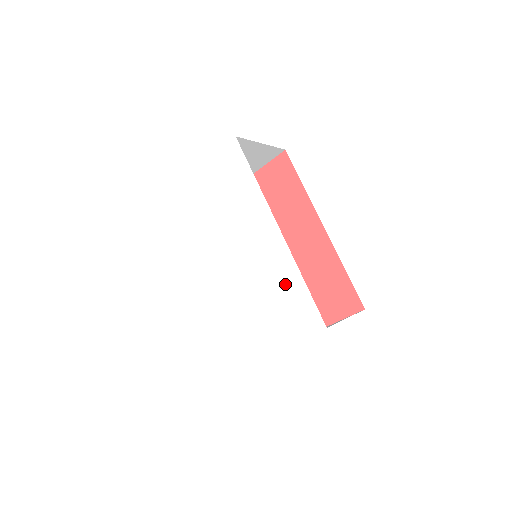
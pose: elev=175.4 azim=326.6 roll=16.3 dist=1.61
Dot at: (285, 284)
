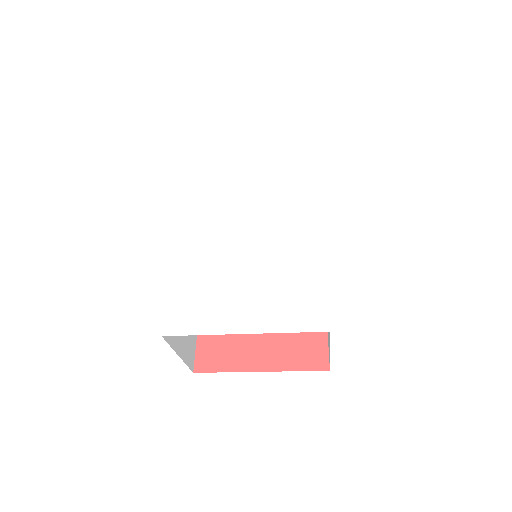
Dot at: (302, 273)
